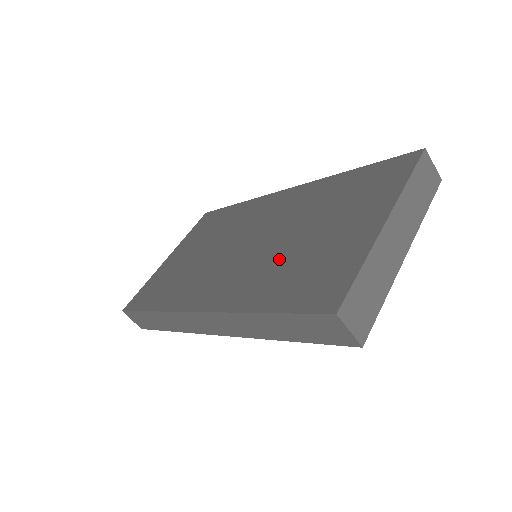
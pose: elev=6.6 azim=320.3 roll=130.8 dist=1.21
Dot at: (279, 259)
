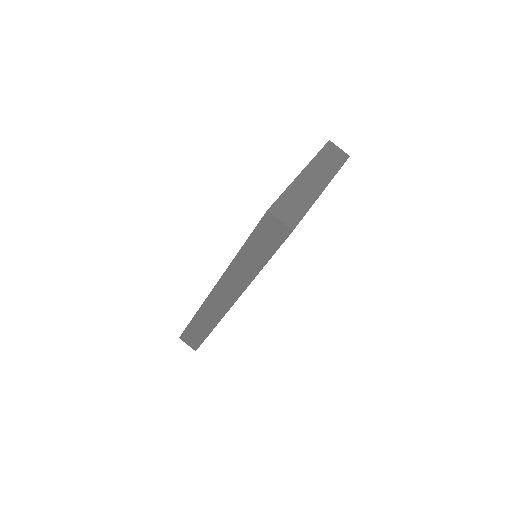
Dot at: occluded
